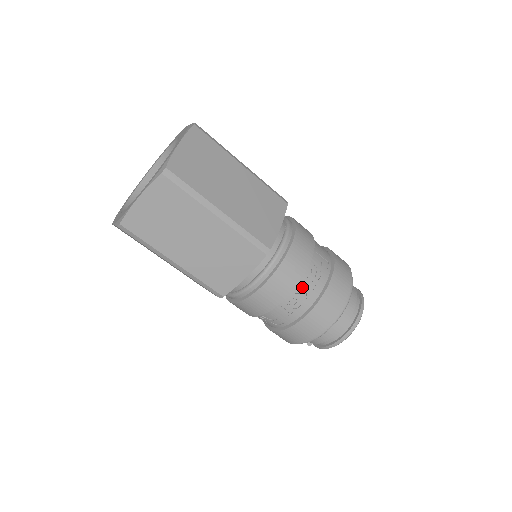
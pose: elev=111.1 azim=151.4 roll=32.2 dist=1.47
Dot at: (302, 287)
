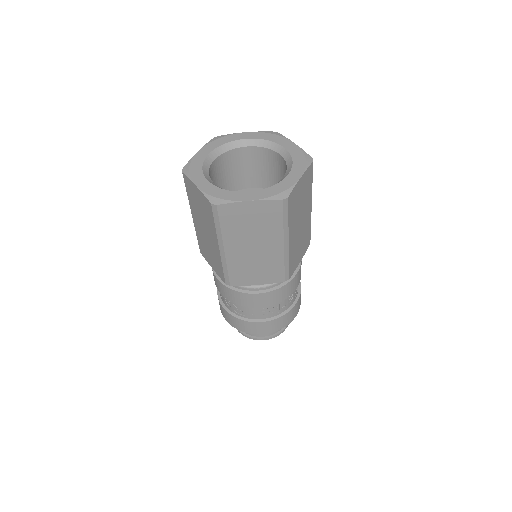
Dot at: (278, 304)
